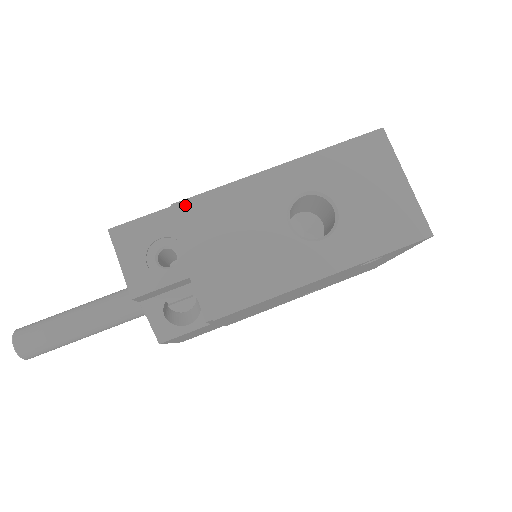
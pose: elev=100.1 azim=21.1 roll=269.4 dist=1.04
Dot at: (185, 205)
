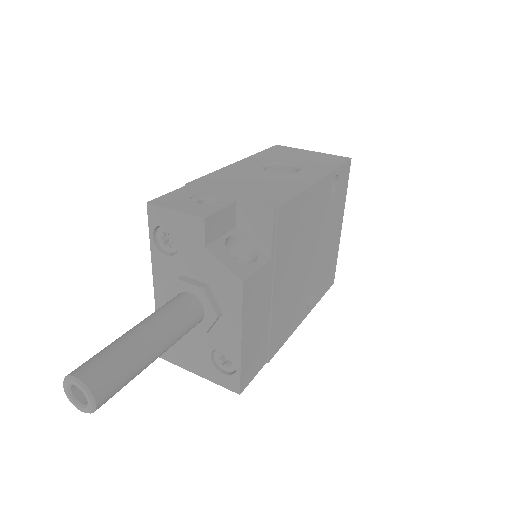
Dot at: (195, 182)
